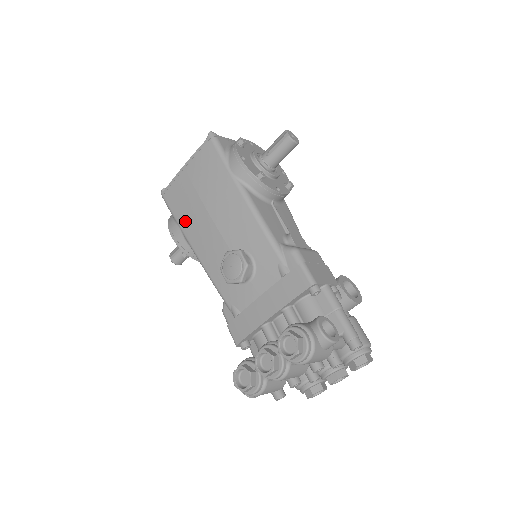
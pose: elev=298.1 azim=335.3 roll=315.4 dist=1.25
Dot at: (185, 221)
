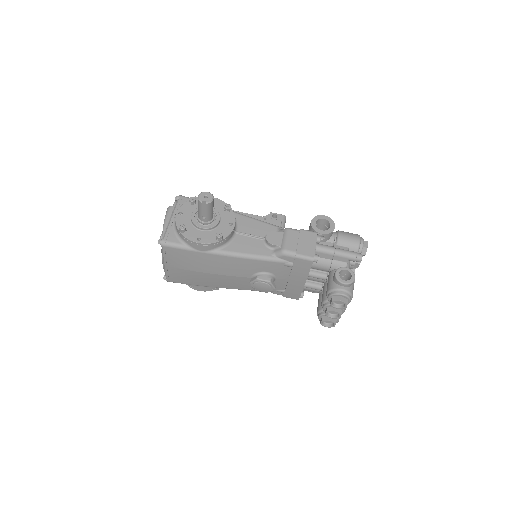
Dot at: (202, 283)
